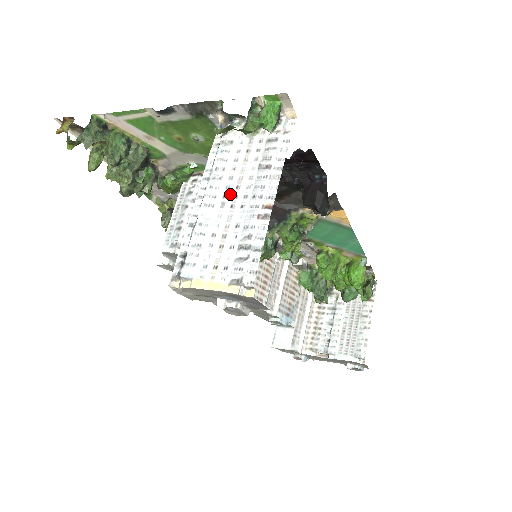
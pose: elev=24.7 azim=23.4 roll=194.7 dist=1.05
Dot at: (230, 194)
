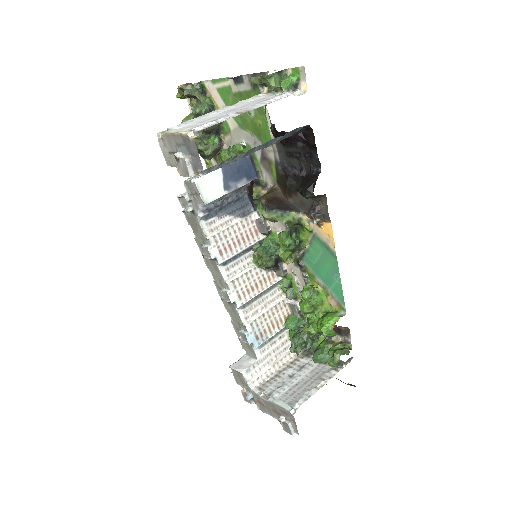
Dot at: (234, 109)
